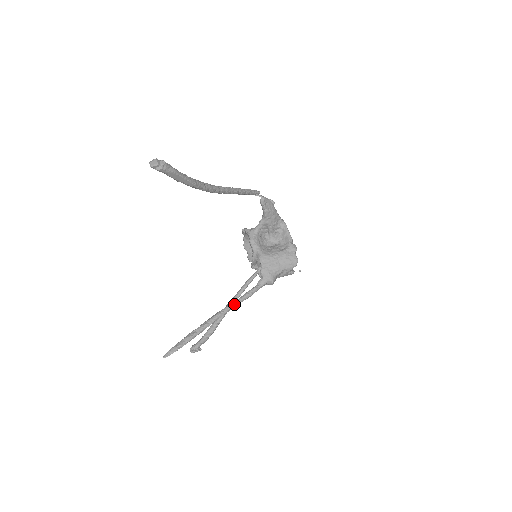
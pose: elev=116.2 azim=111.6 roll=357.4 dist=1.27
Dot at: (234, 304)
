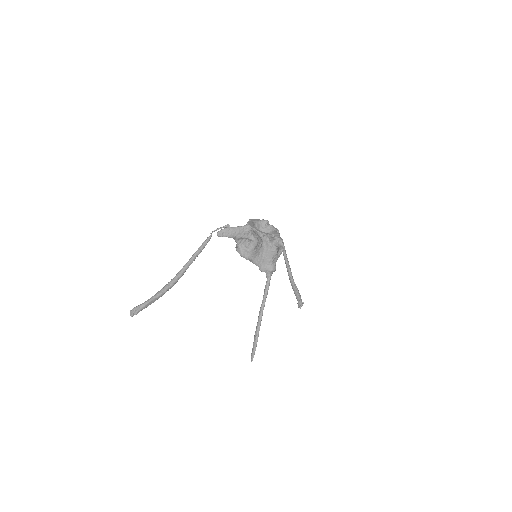
Dot at: (263, 303)
